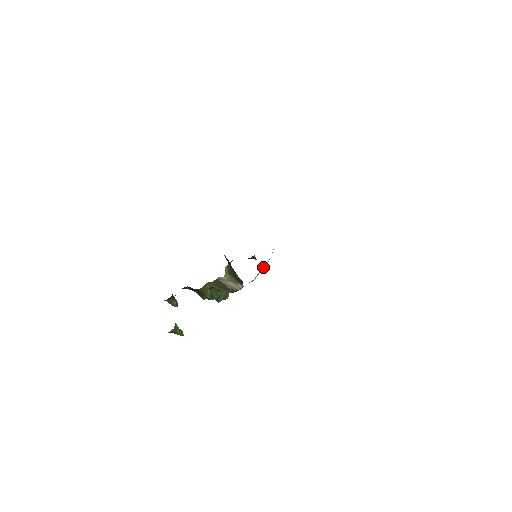
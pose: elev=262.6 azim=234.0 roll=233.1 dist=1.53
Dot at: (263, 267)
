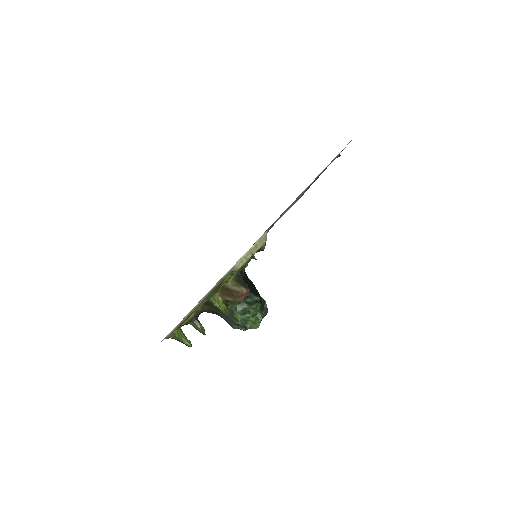
Dot at: (247, 252)
